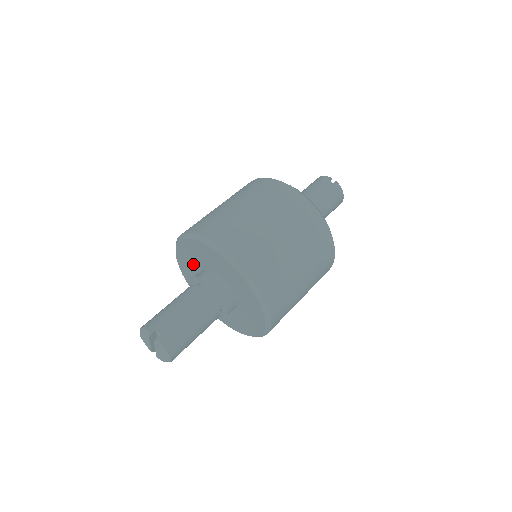
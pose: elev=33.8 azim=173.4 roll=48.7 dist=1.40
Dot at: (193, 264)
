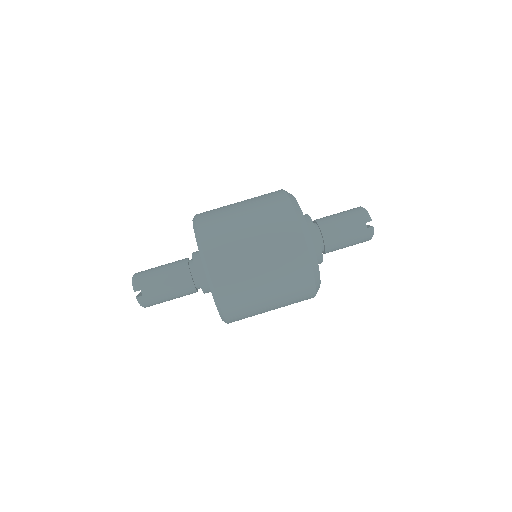
Dot at: occluded
